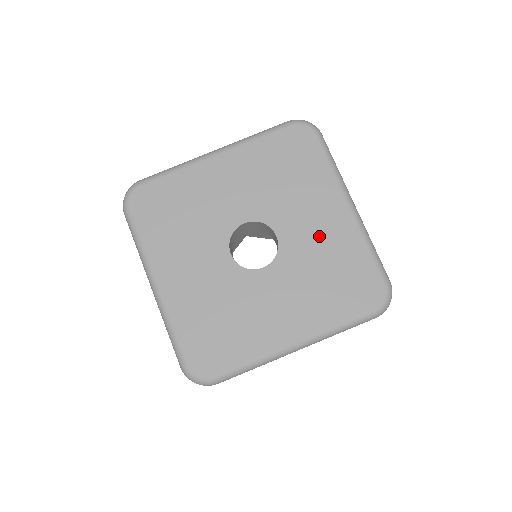
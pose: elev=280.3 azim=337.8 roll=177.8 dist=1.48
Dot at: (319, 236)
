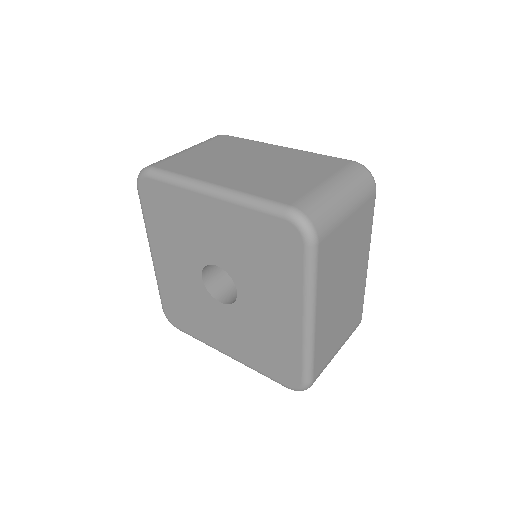
Dot at: (269, 319)
